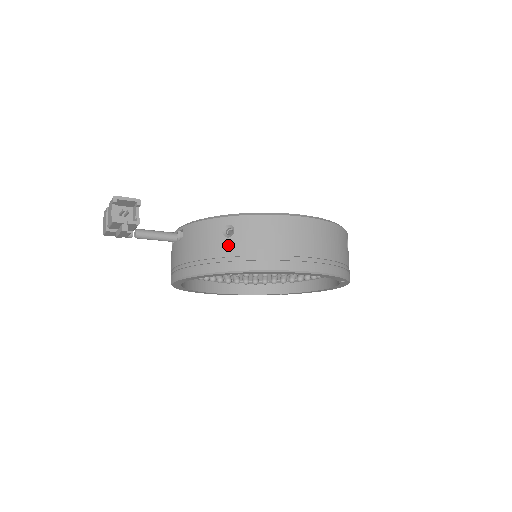
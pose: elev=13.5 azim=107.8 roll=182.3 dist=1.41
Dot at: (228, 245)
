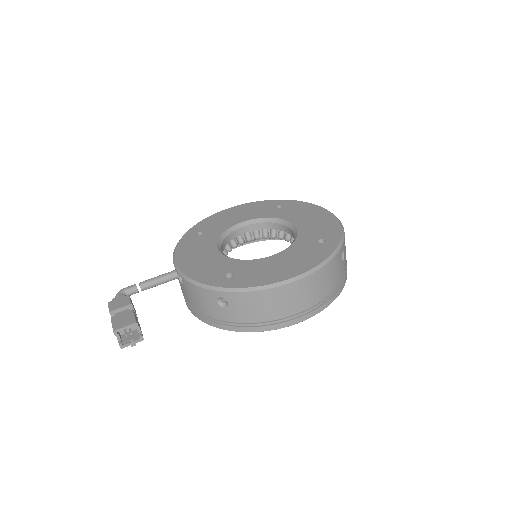
Dot at: (225, 313)
